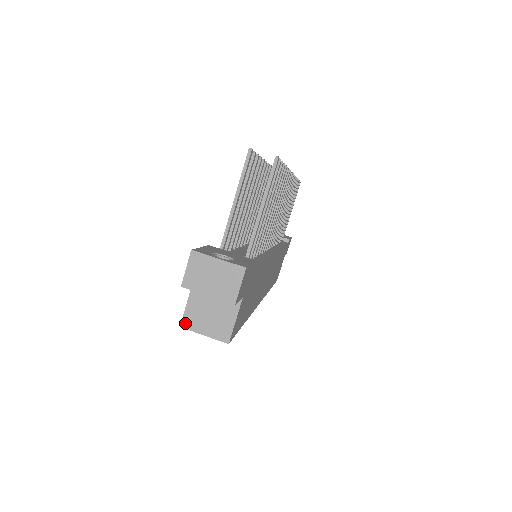
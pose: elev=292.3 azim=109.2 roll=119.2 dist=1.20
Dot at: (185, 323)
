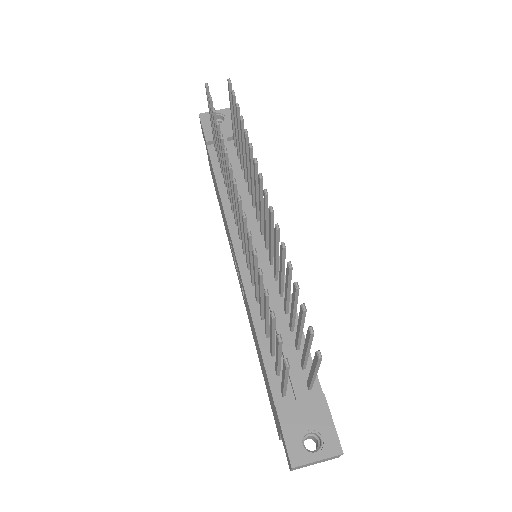
Dot at: occluded
